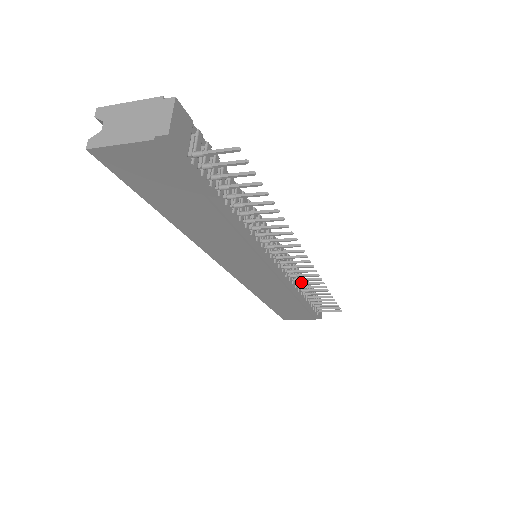
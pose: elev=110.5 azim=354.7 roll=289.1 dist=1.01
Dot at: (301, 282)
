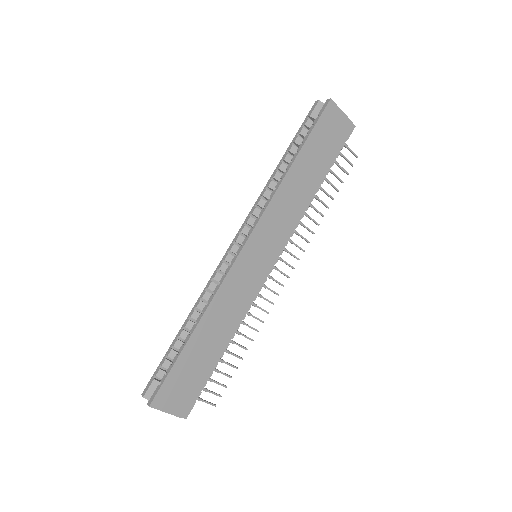
Dot at: (250, 313)
